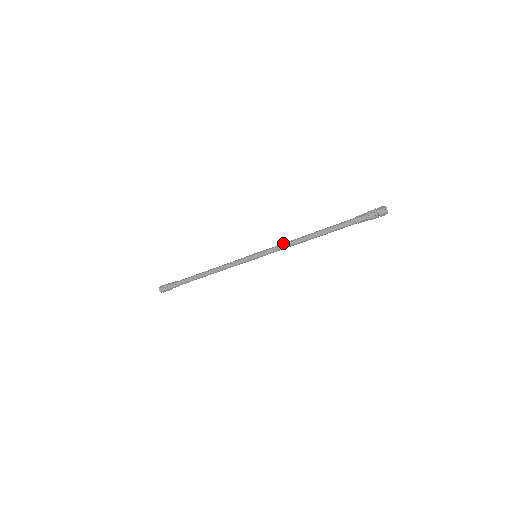
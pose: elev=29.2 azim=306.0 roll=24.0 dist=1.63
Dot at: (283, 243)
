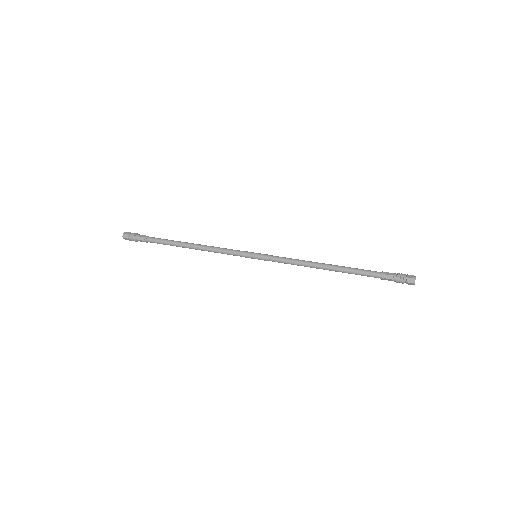
Dot at: occluded
